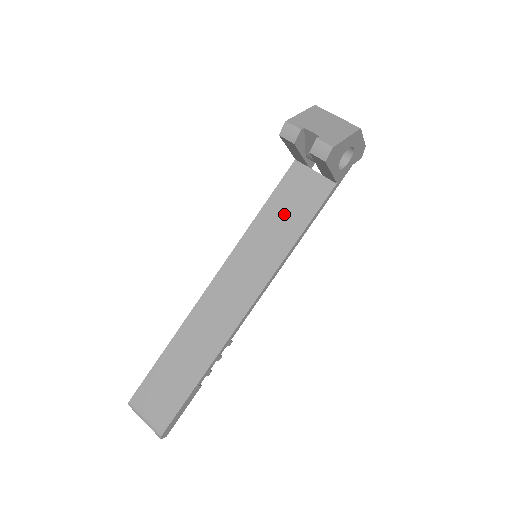
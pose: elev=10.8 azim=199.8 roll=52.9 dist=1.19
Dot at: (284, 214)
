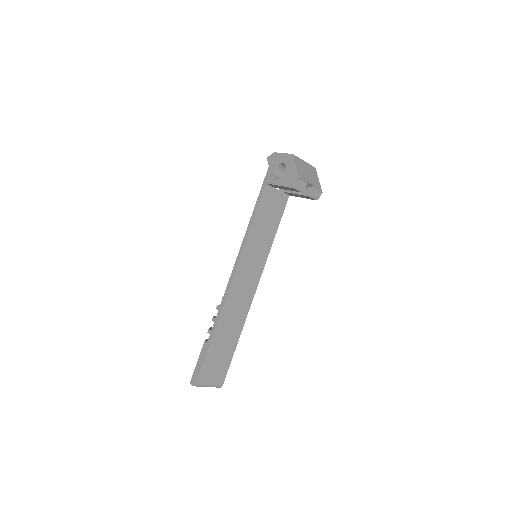
Dot at: (266, 223)
